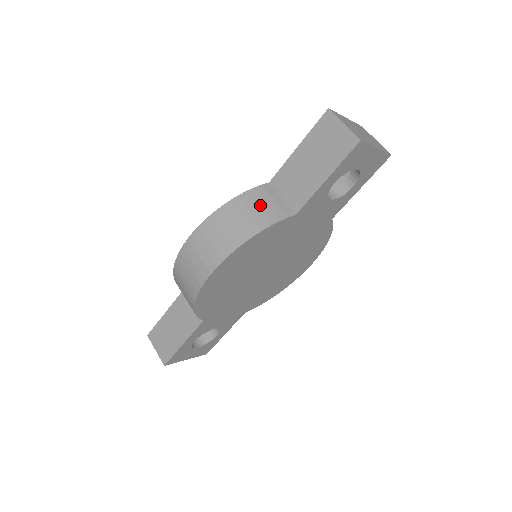
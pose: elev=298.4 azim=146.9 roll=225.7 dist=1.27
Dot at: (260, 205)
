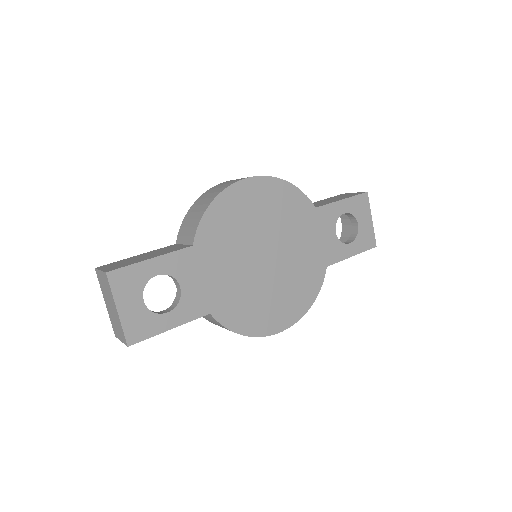
Dot at: occluded
